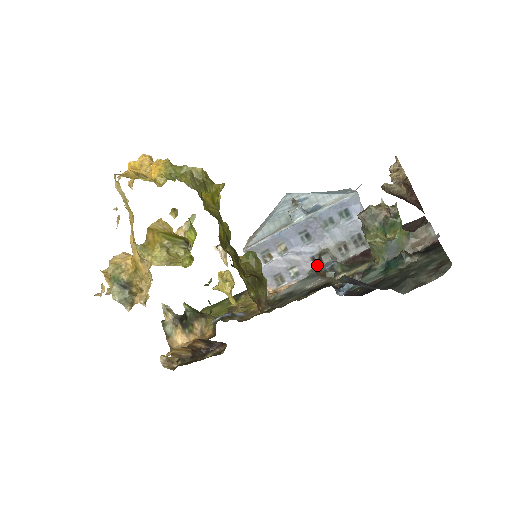
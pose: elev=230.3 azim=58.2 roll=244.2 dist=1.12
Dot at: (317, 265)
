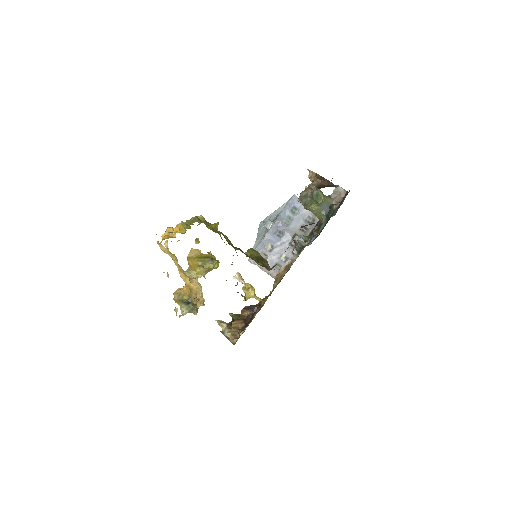
Dot at: (295, 246)
